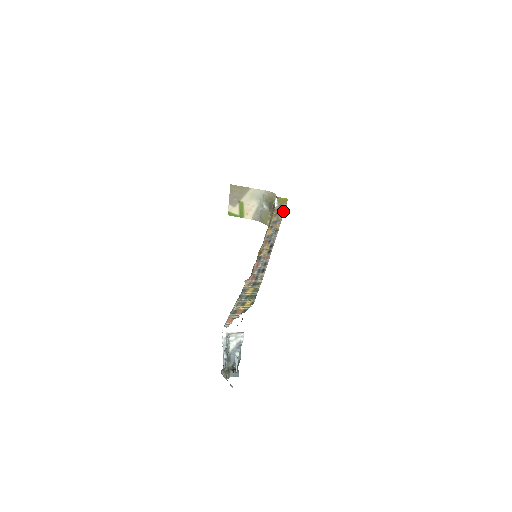
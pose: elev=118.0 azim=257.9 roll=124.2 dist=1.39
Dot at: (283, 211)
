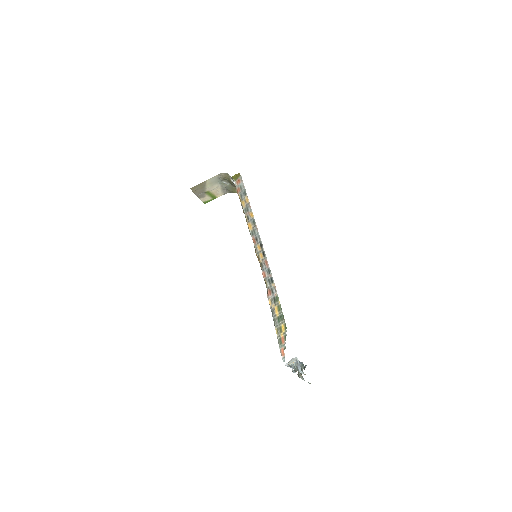
Dot at: (244, 189)
